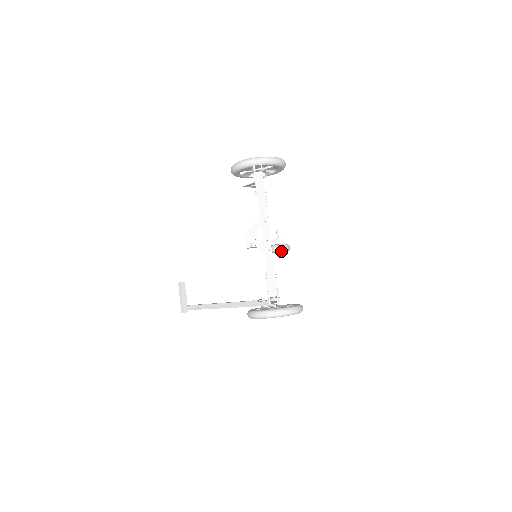
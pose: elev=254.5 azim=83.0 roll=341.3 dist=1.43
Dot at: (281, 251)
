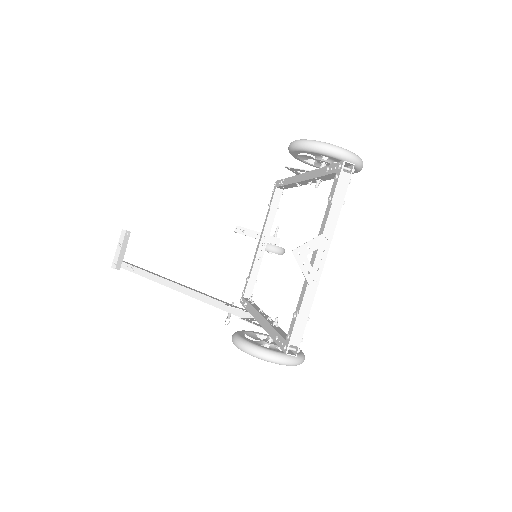
Dot at: occluded
